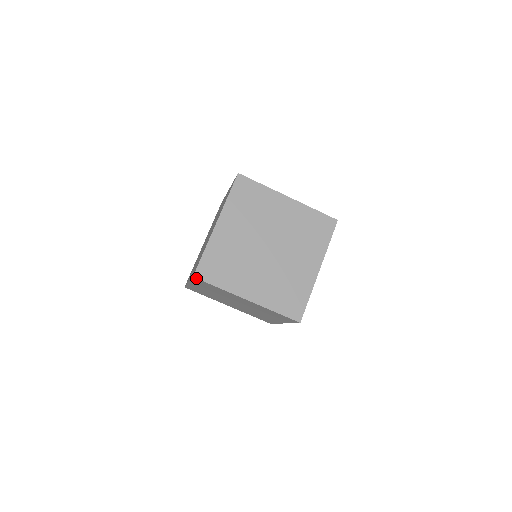
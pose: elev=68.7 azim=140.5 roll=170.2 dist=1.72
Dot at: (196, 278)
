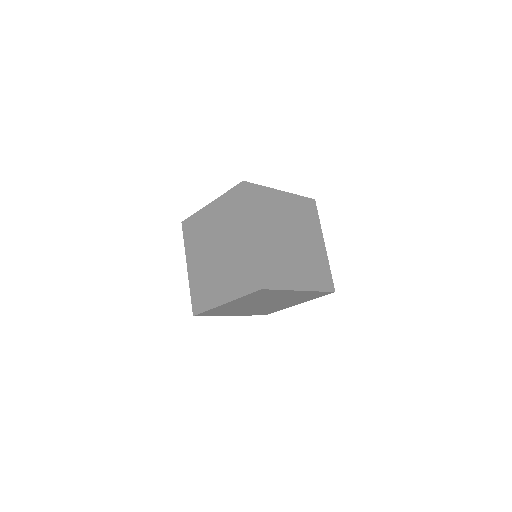
Dot at: (264, 289)
